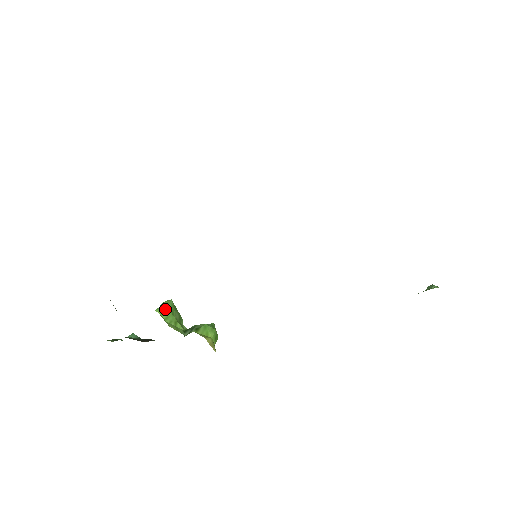
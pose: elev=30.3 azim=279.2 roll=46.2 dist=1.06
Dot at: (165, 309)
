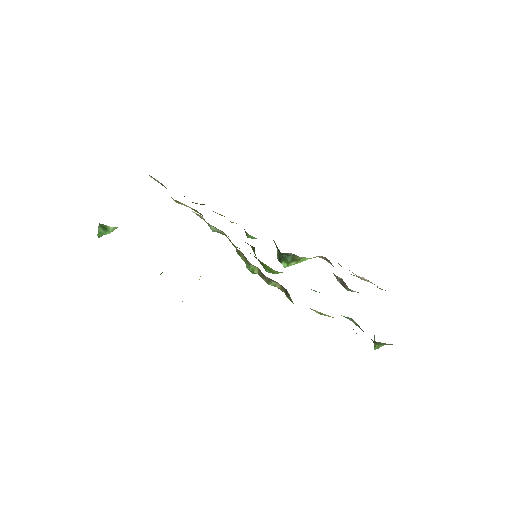
Dot at: occluded
